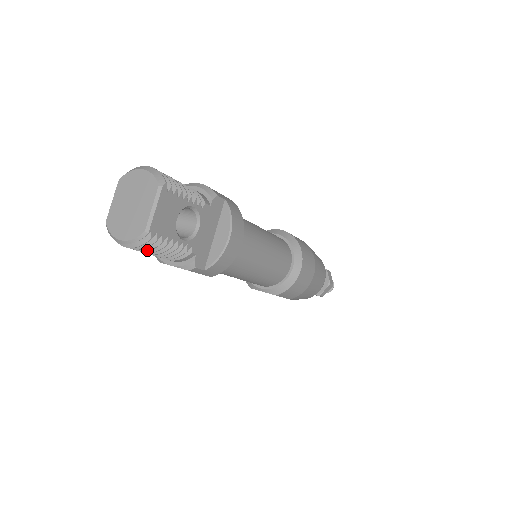
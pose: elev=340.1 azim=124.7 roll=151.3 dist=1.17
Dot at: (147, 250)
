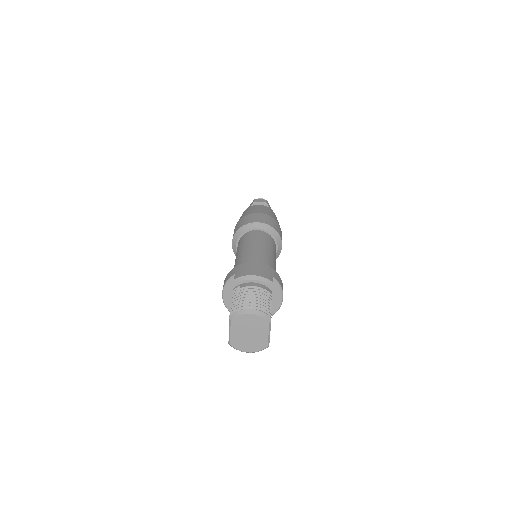
Dot at: occluded
